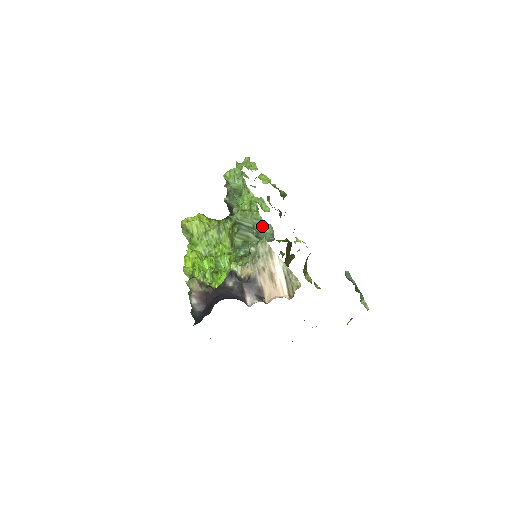
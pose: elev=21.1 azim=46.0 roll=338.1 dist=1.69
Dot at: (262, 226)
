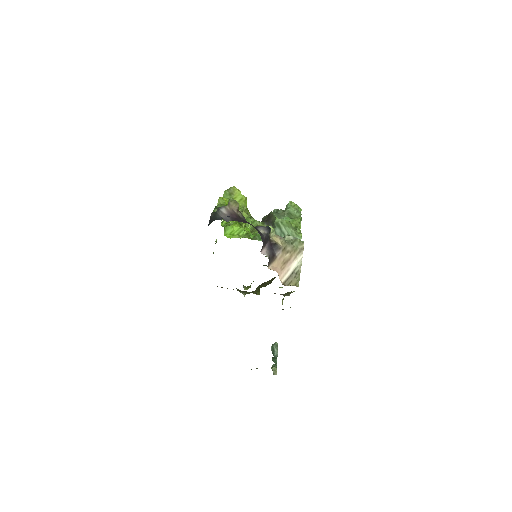
Dot at: occluded
